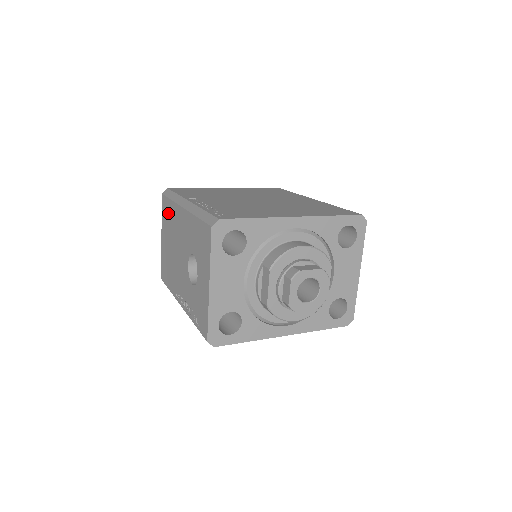
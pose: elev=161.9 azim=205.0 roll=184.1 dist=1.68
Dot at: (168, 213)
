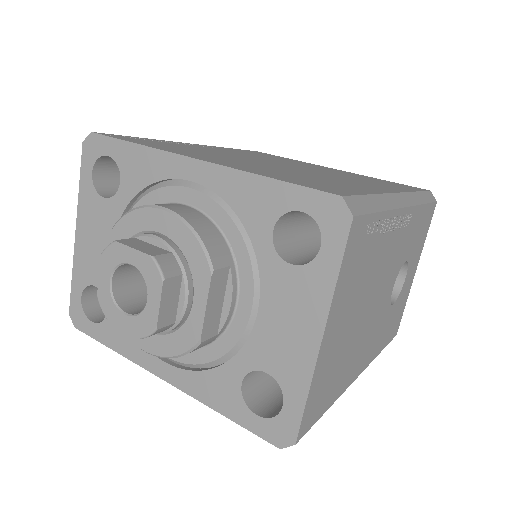
Dot at: occluded
